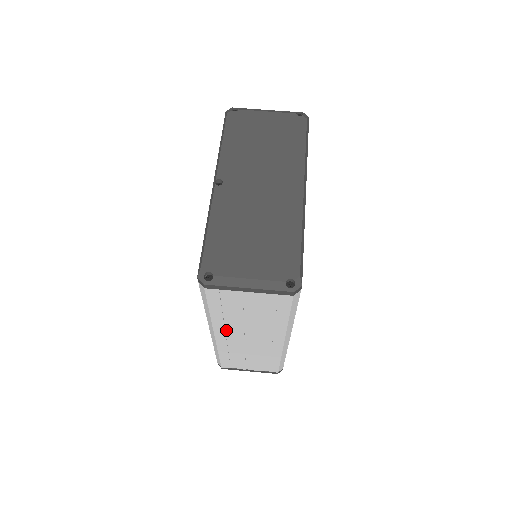
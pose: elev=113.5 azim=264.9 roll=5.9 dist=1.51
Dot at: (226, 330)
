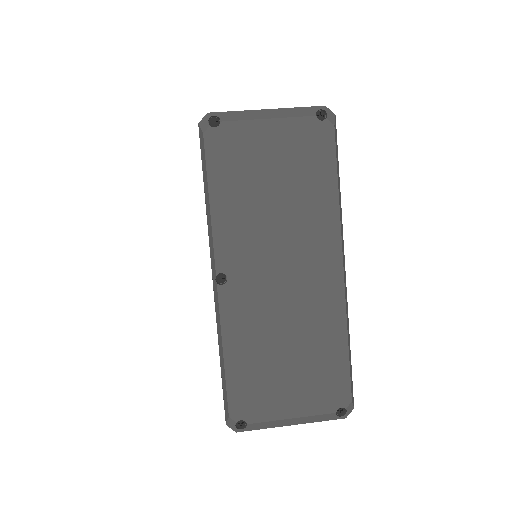
Dot at: occluded
